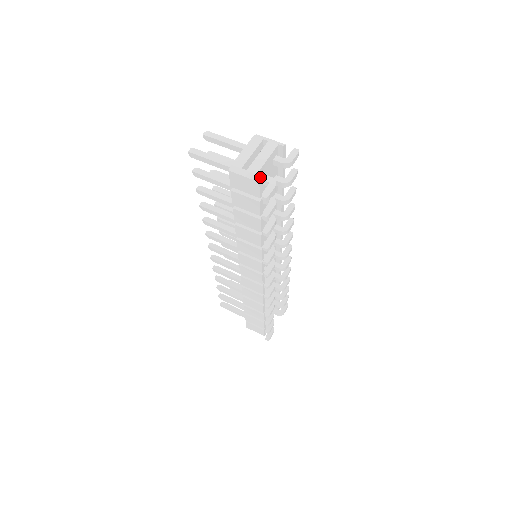
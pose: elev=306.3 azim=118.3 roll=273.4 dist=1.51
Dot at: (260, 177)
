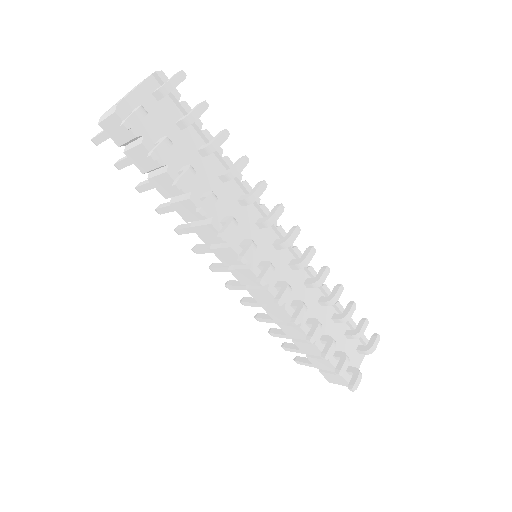
Dot at: (116, 106)
